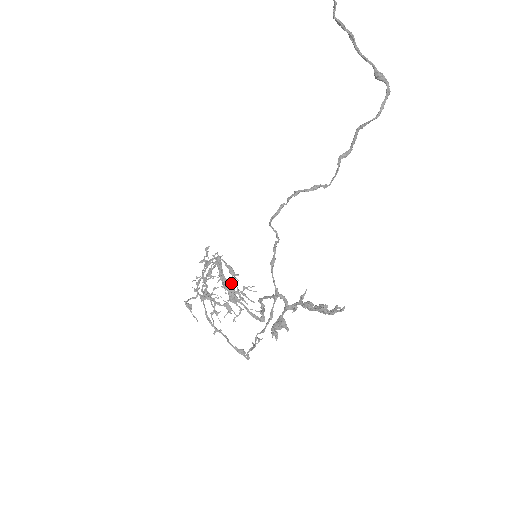
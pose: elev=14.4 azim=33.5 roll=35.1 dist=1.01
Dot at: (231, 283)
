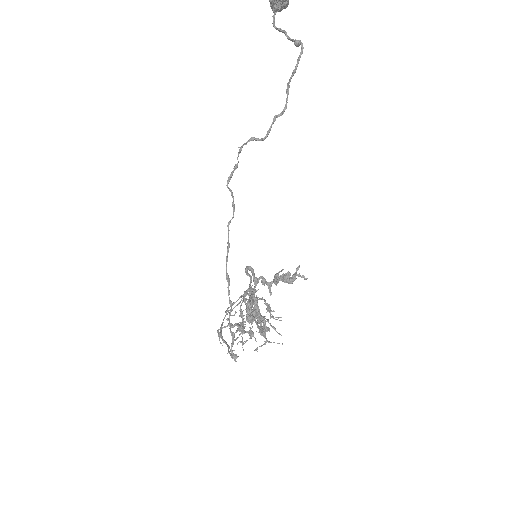
Dot at: (266, 319)
